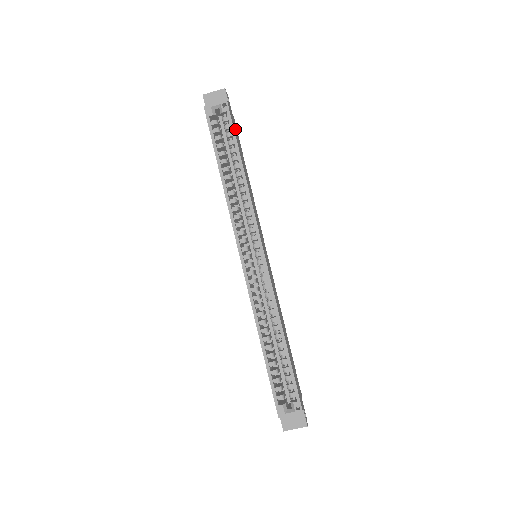
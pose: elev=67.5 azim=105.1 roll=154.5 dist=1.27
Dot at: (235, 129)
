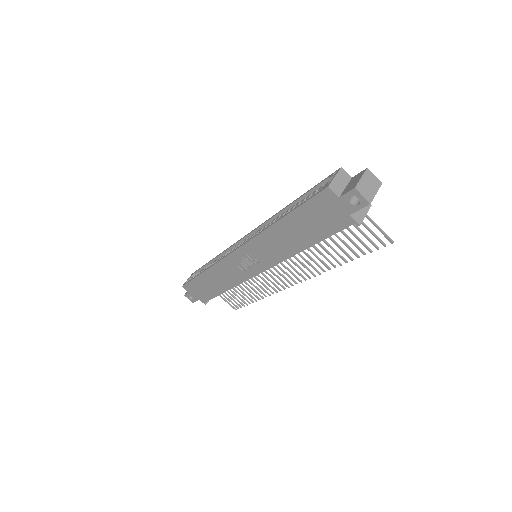
Dot at: occluded
